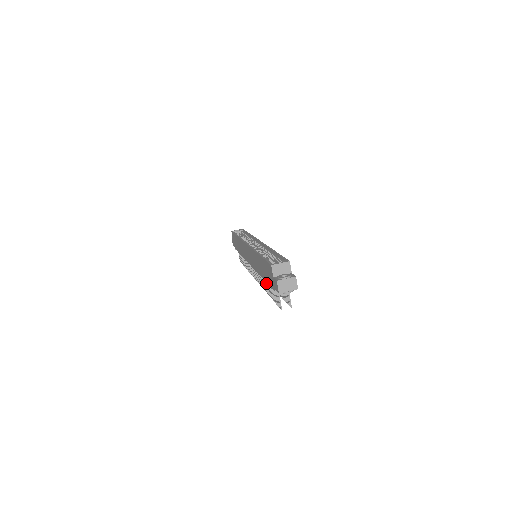
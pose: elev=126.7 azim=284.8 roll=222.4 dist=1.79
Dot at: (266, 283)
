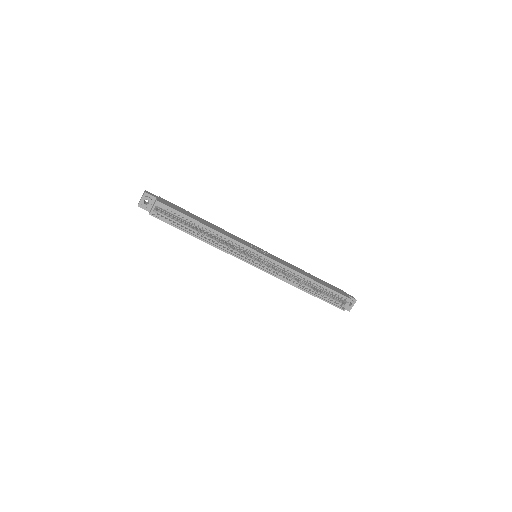
Dot at: occluded
